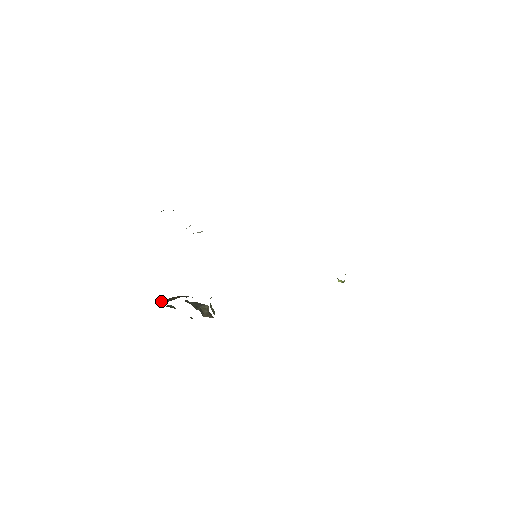
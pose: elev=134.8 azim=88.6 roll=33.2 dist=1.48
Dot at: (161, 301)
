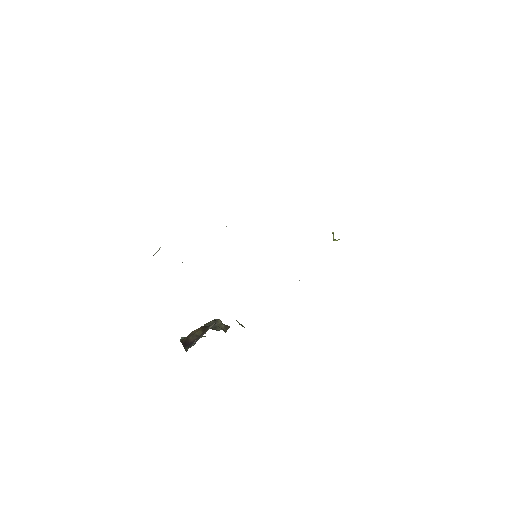
Dot at: (182, 342)
